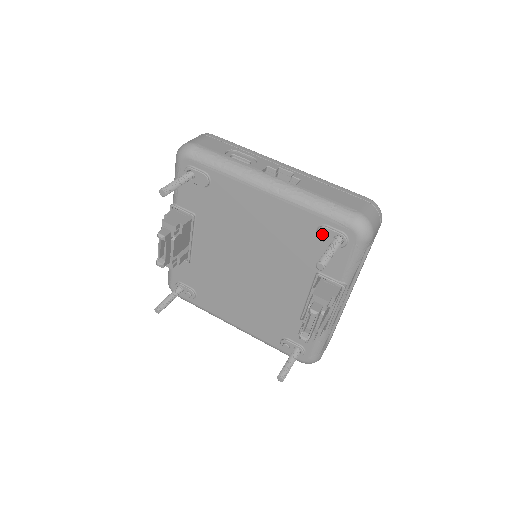
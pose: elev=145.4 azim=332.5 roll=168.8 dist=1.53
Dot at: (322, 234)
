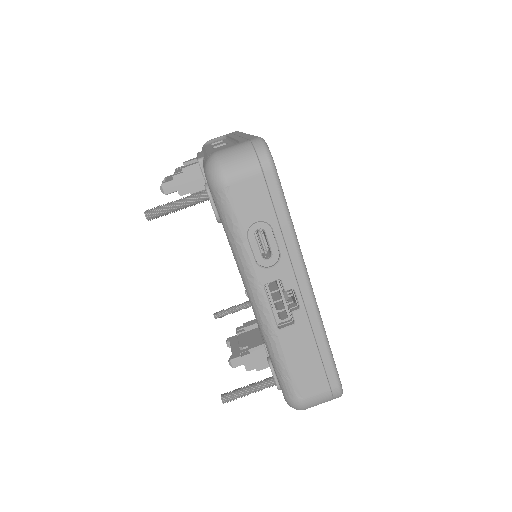
Dot at: occluded
